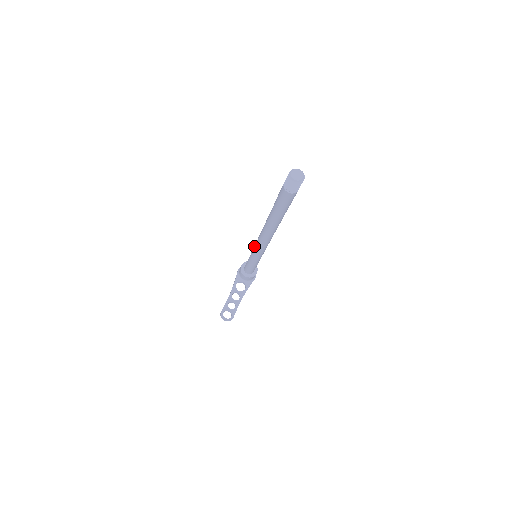
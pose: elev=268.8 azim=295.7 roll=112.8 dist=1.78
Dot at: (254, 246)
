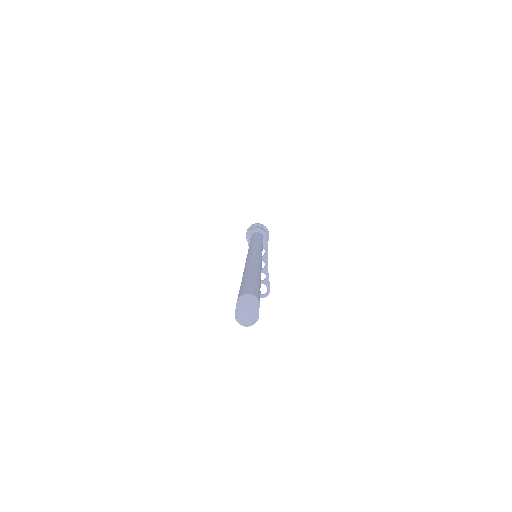
Dot at: occluded
